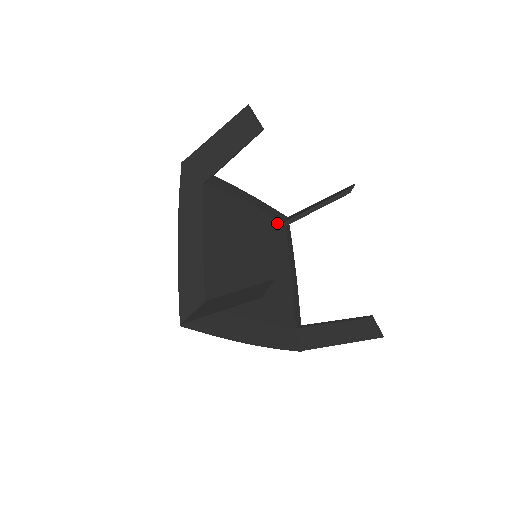
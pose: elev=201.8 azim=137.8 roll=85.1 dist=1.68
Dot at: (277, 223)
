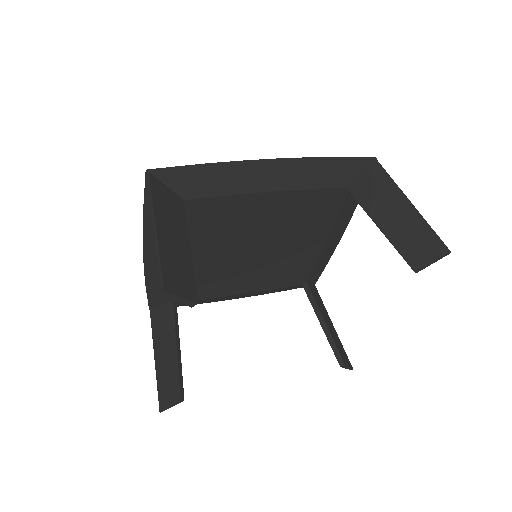
Dot at: (329, 194)
